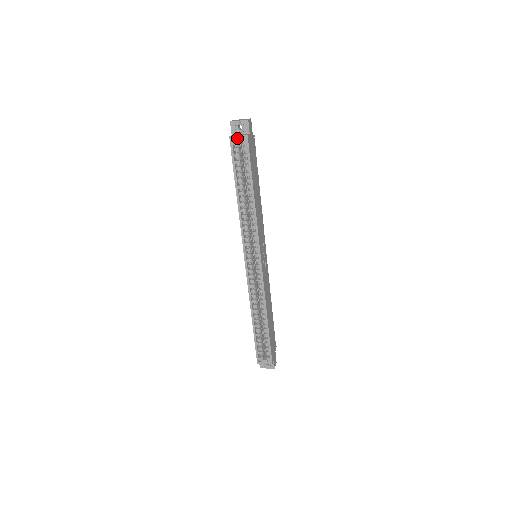
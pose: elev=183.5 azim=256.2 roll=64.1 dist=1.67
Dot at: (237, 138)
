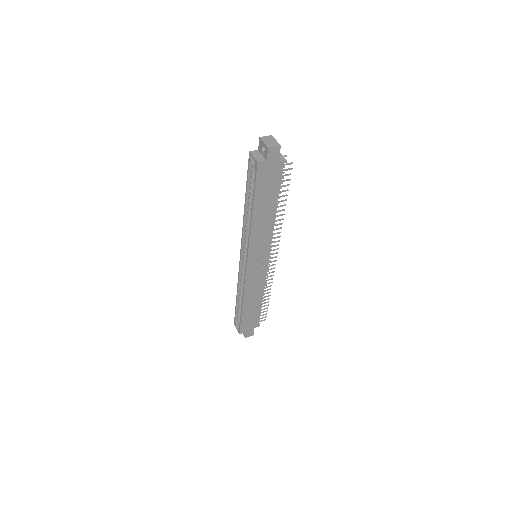
Dot at: (253, 158)
